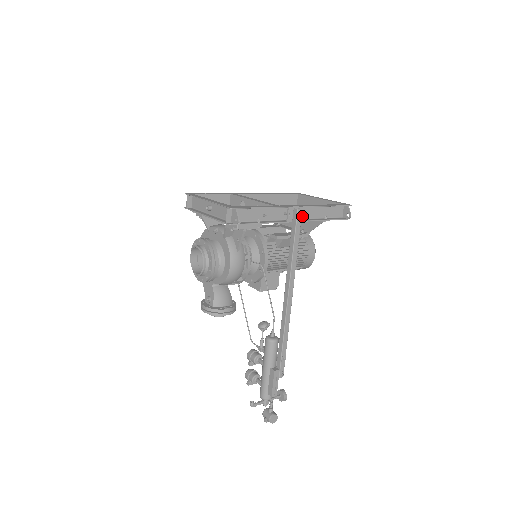
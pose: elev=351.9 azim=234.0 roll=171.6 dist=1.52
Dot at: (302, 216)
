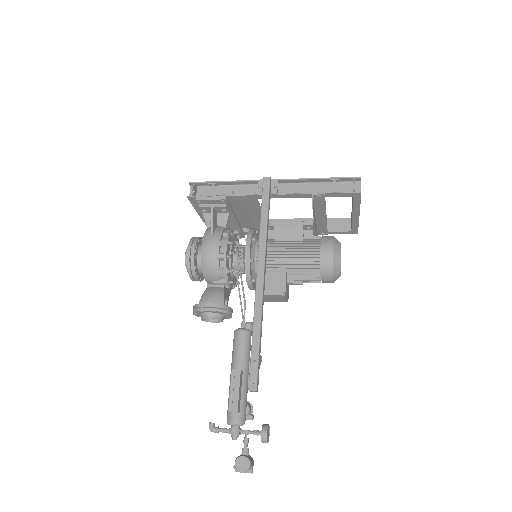
Dot at: occluded
